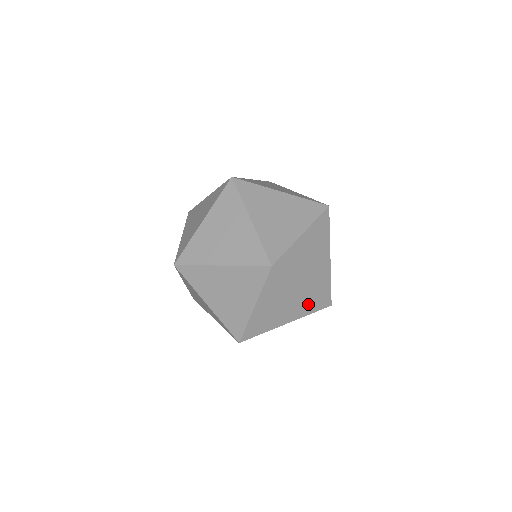
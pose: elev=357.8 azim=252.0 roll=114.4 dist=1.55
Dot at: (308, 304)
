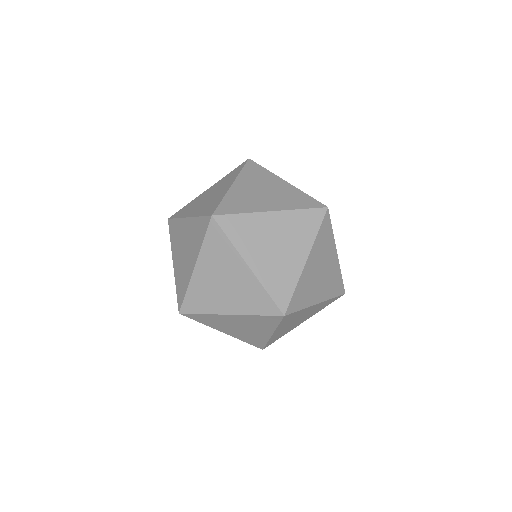
Dot at: (334, 281)
